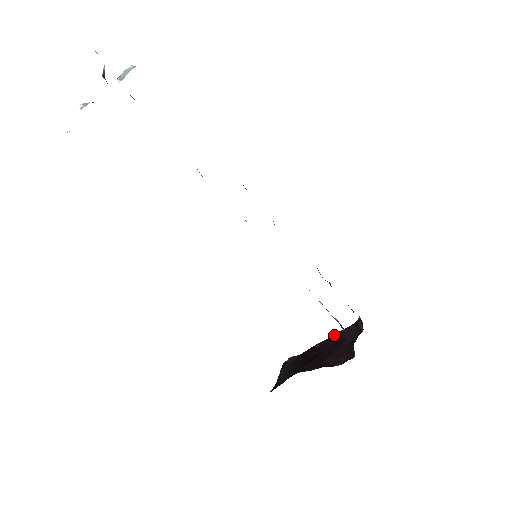
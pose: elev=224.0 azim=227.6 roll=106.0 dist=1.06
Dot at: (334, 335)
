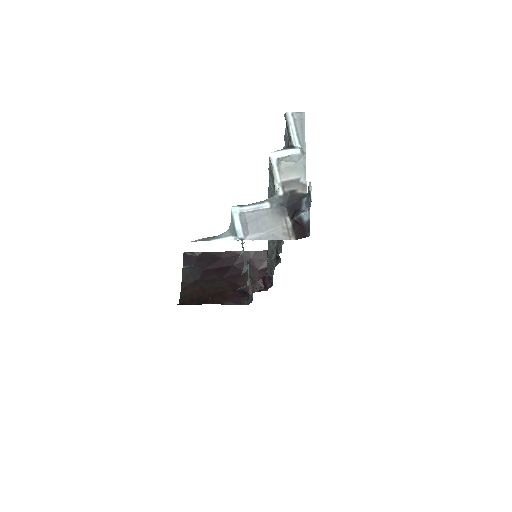
Dot at: occluded
